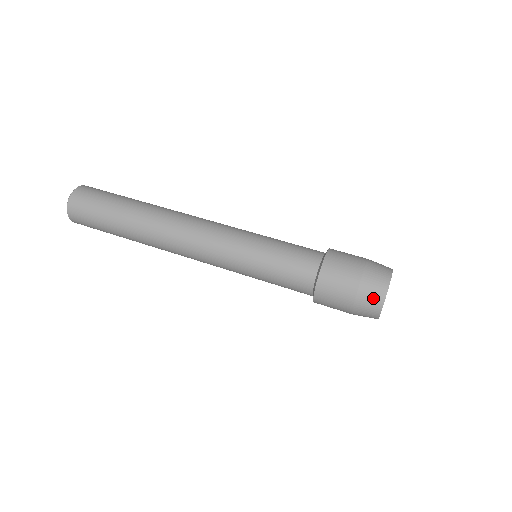
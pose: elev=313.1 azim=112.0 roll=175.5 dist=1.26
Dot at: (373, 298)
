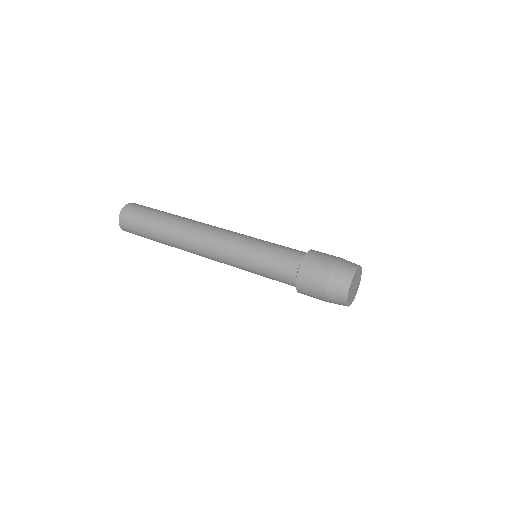
Dot at: (340, 286)
